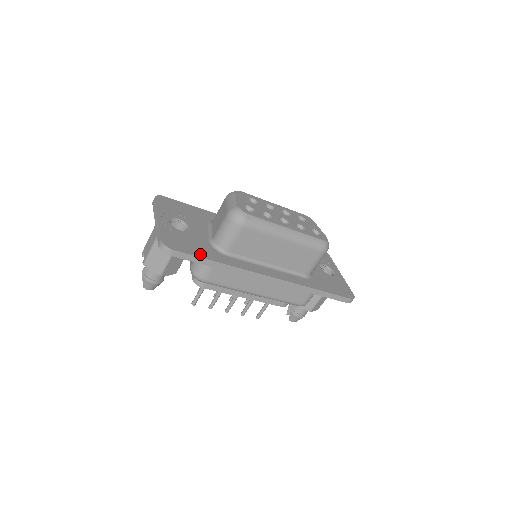
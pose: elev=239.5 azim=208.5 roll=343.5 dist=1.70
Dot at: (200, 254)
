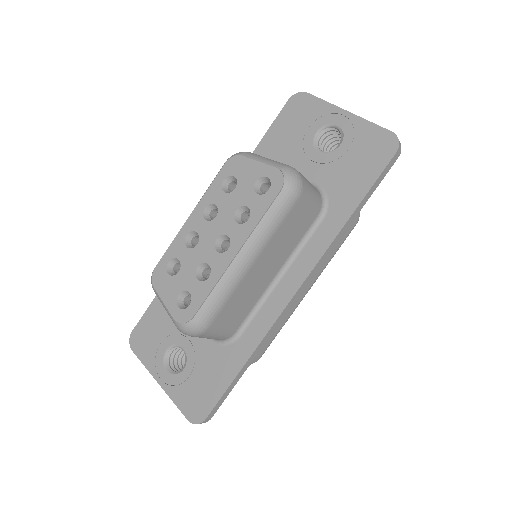
Dot at: (223, 383)
